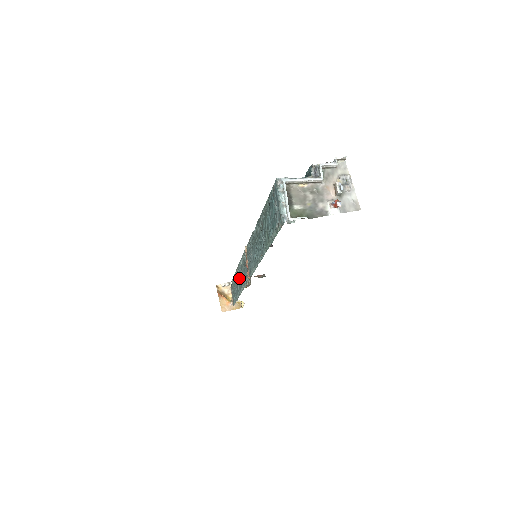
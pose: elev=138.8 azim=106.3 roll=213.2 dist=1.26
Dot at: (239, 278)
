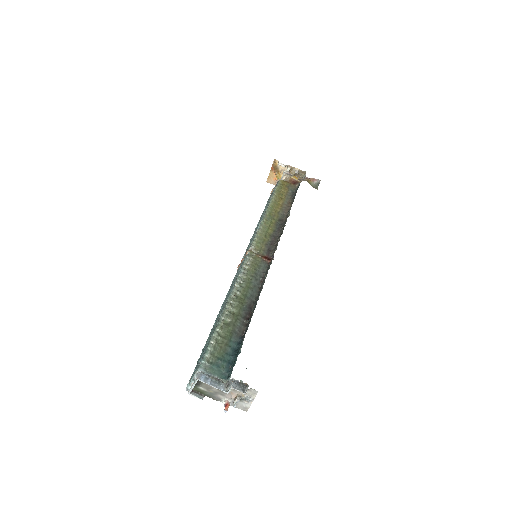
Dot at: (258, 224)
